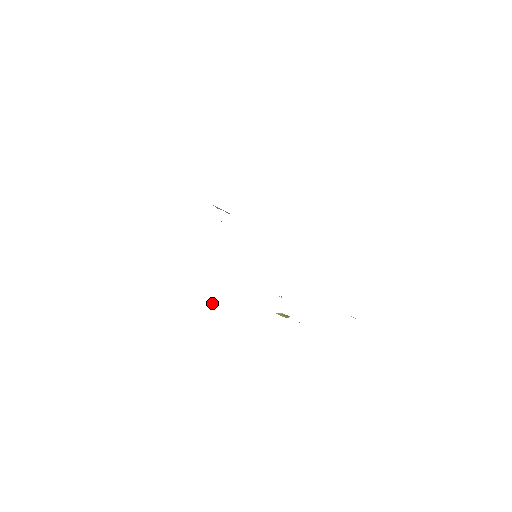
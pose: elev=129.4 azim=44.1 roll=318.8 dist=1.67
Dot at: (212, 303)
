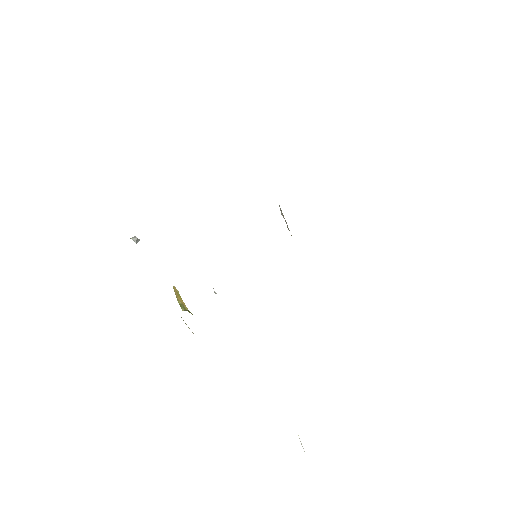
Dot at: (139, 239)
